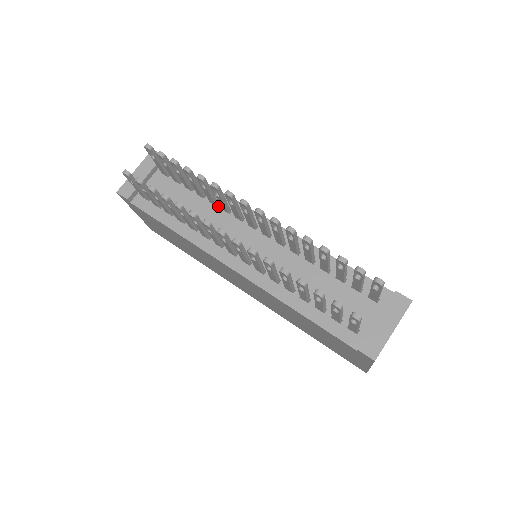
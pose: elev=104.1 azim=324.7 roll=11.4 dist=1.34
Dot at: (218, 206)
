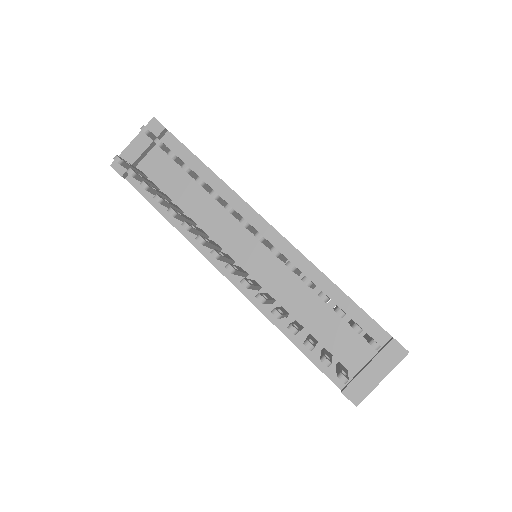
Dot at: occluded
